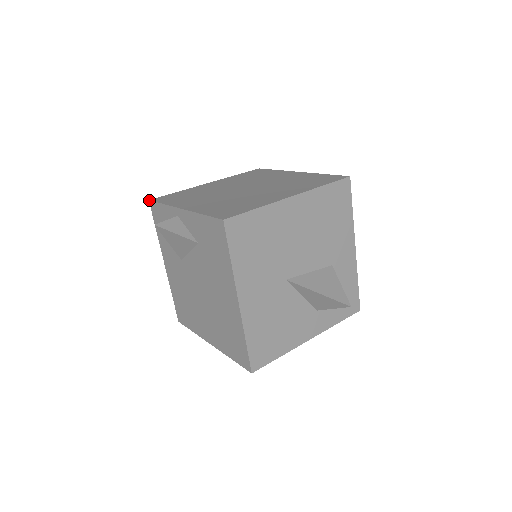
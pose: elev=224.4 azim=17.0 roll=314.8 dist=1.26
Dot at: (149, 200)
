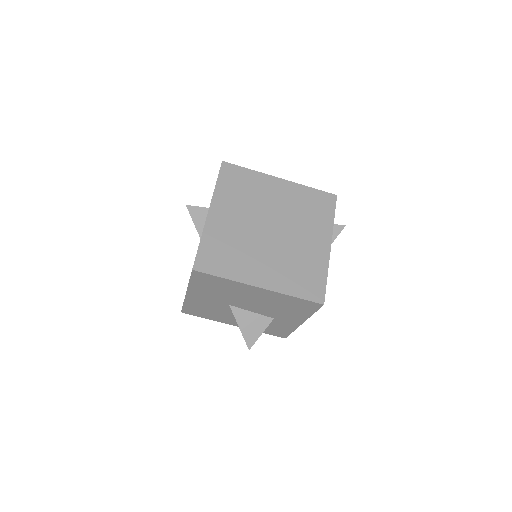
Dot at: (222, 161)
